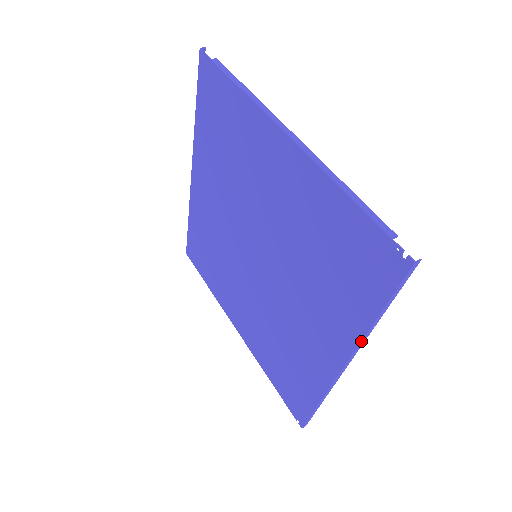
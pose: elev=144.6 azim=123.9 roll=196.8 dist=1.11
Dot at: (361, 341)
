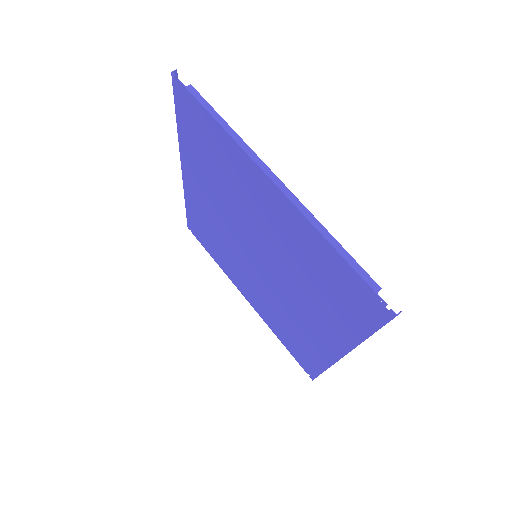
Dot at: occluded
